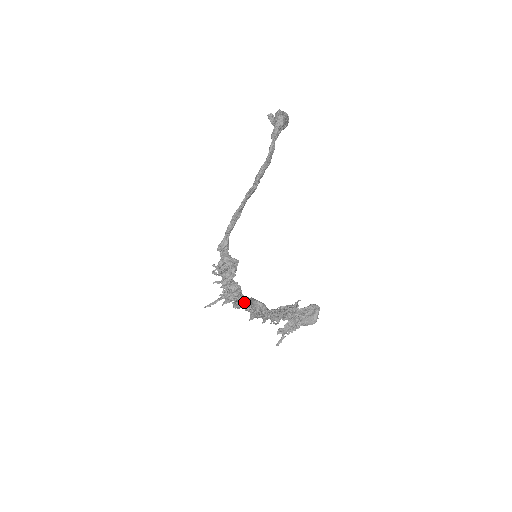
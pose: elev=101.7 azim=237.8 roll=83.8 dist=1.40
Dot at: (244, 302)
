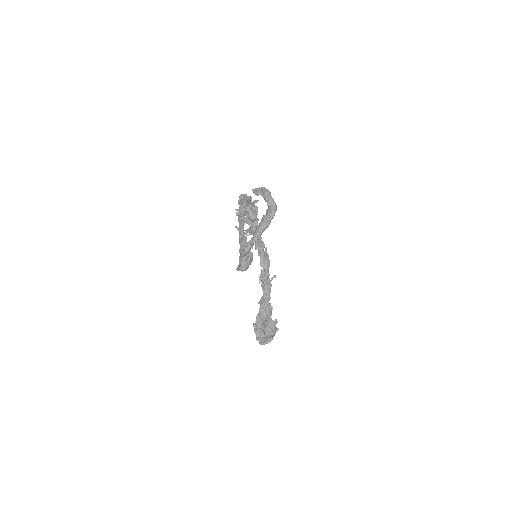
Dot at: (258, 248)
